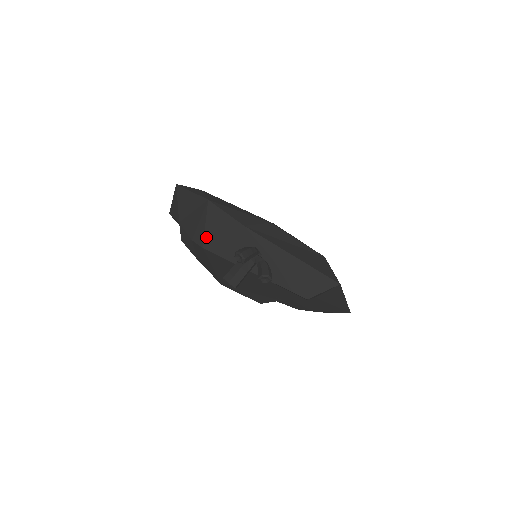
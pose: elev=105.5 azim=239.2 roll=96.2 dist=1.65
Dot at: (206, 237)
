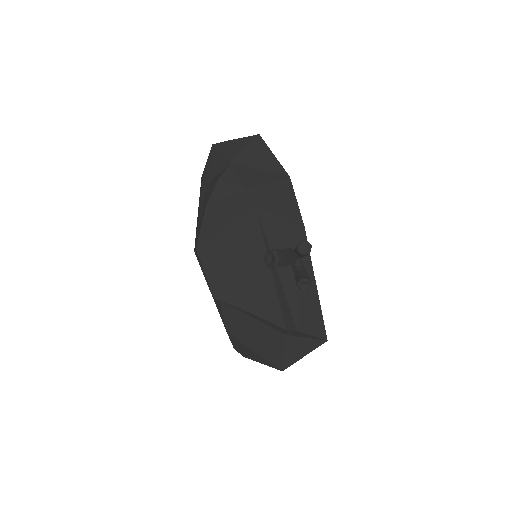
Dot at: (266, 201)
